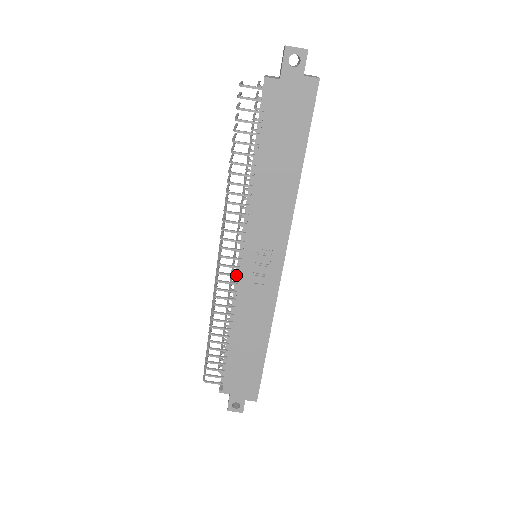
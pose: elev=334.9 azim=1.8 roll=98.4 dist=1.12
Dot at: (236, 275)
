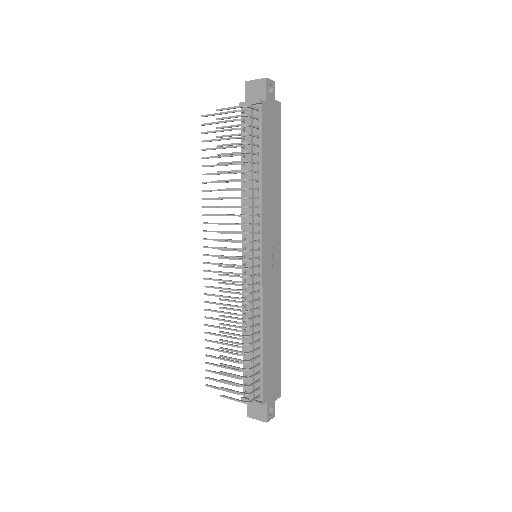
Dot at: (258, 274)
